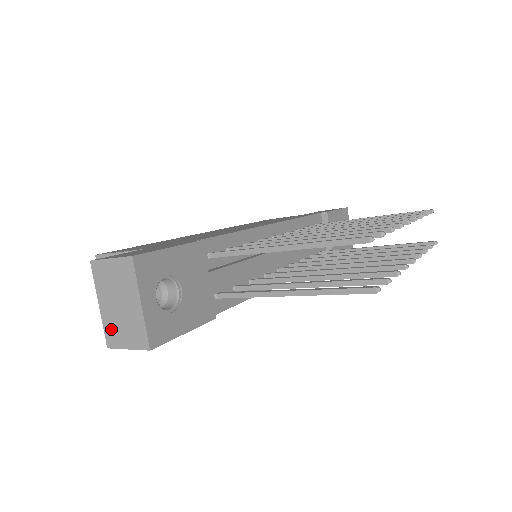
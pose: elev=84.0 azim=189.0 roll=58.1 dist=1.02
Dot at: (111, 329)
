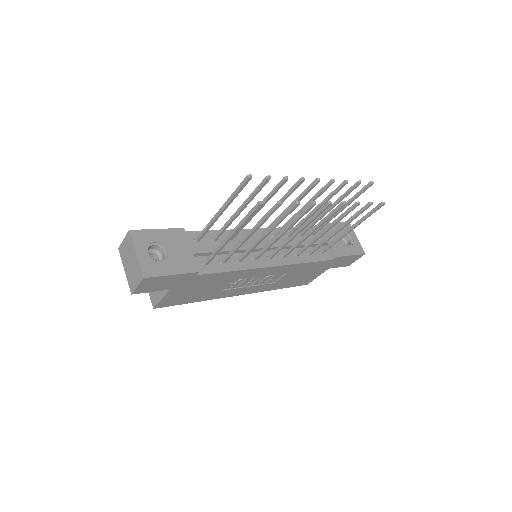
Dot at: (130, 281)
